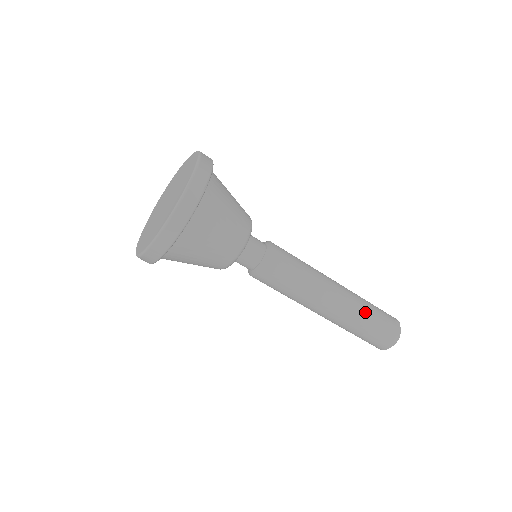
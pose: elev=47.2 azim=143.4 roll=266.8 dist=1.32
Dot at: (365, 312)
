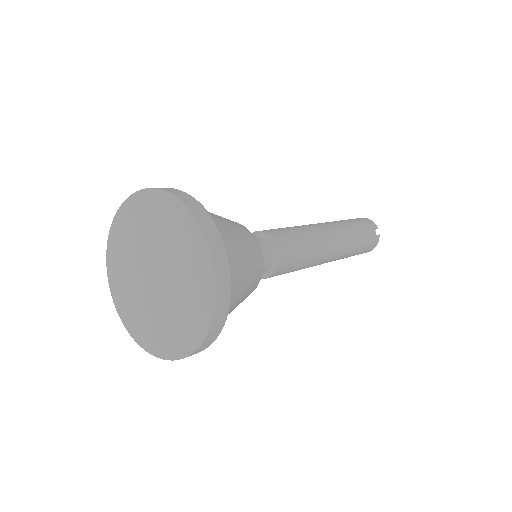
Dot at: (355, 246)
